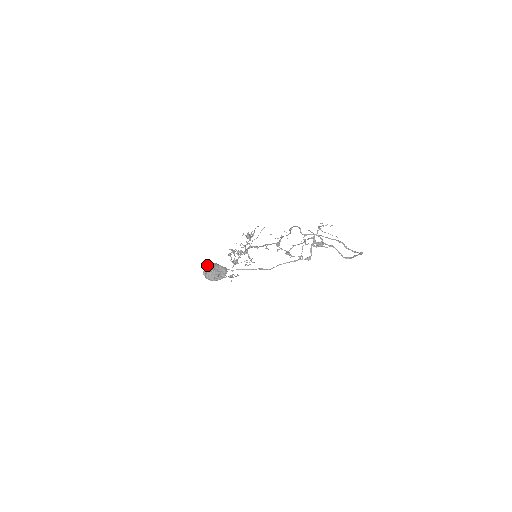
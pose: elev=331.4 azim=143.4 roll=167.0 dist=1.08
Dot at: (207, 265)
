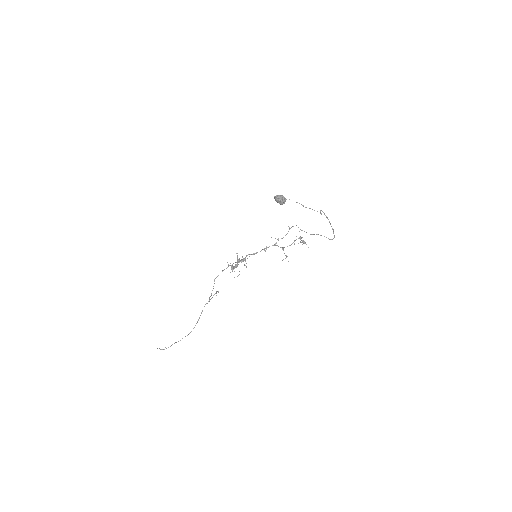
Dot at: (274, 197)
